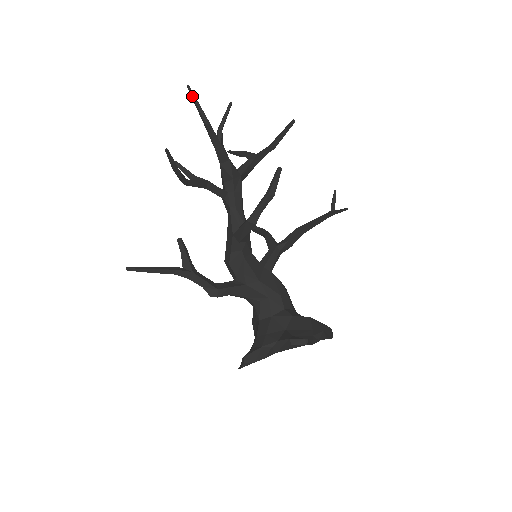
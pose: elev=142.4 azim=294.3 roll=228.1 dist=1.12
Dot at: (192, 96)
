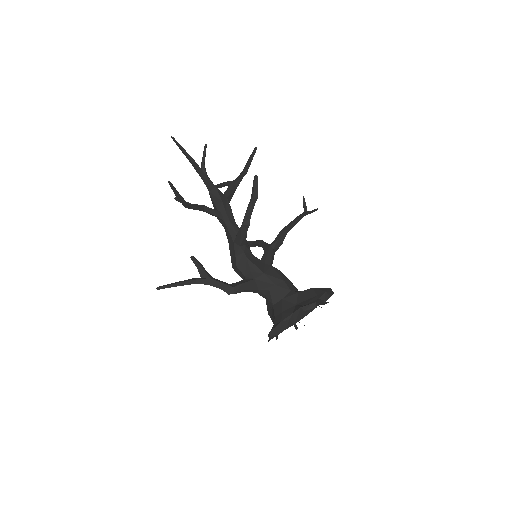
Dot at: (177, 144)
